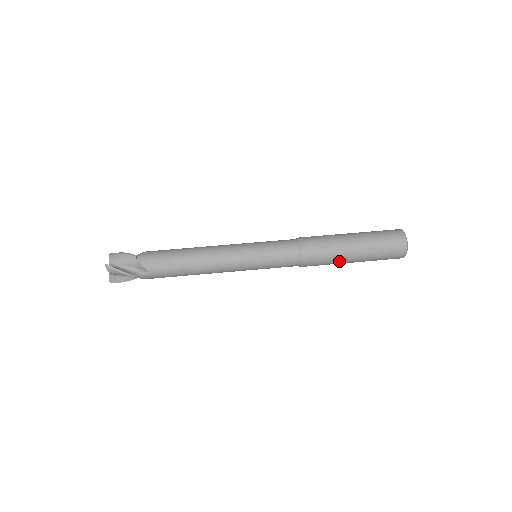
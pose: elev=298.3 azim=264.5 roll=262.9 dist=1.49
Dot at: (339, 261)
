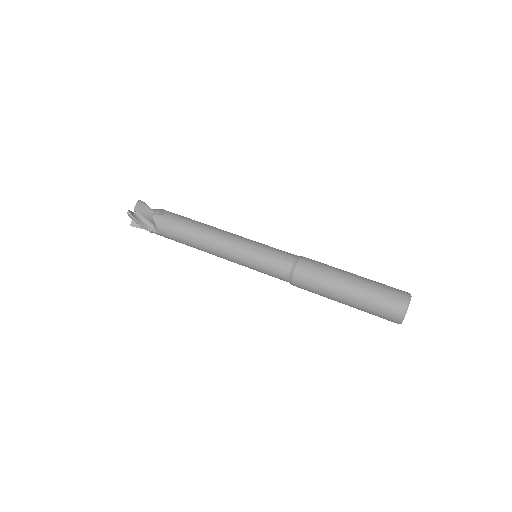
Dot at: (329, 298)
